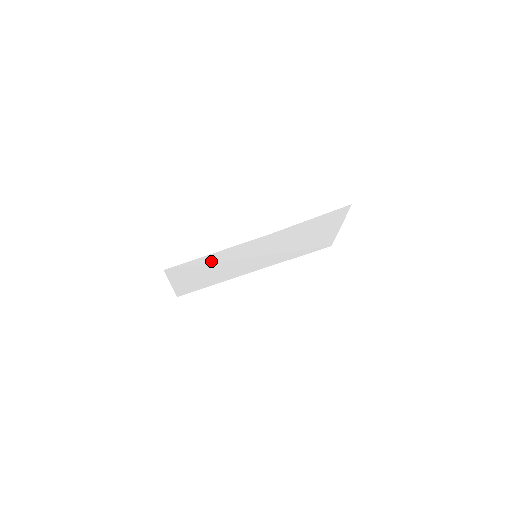
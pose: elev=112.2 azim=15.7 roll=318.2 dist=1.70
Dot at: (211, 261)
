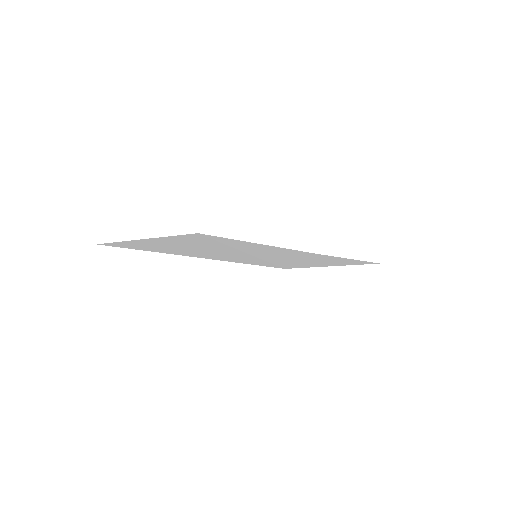
Dot at: (236, 245)
